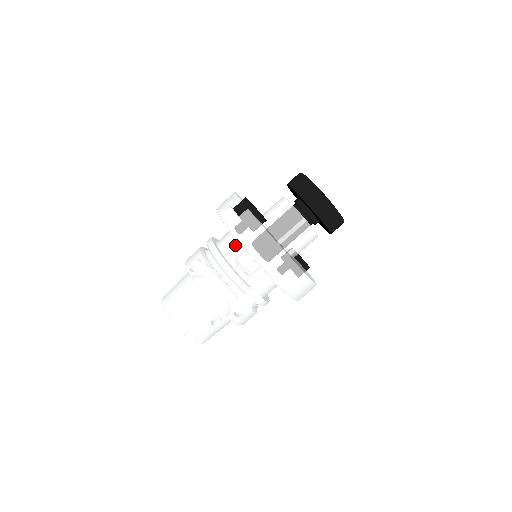
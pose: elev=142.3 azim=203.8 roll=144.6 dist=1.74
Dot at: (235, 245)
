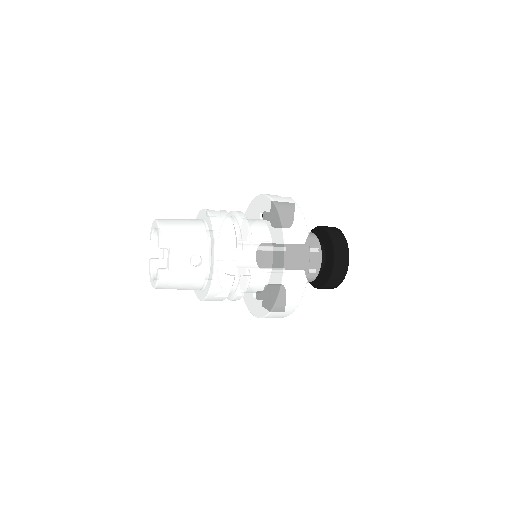
Dot at: (257, 220)
